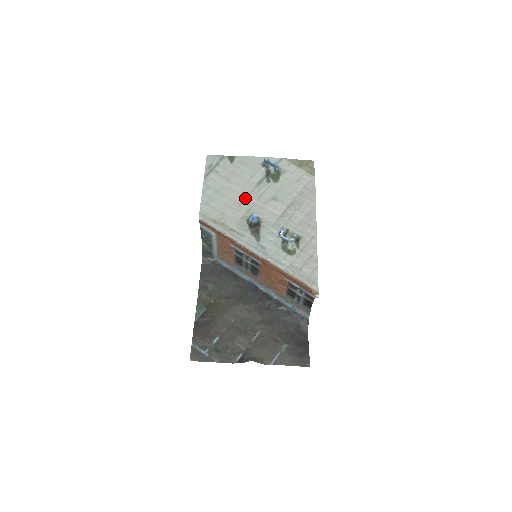
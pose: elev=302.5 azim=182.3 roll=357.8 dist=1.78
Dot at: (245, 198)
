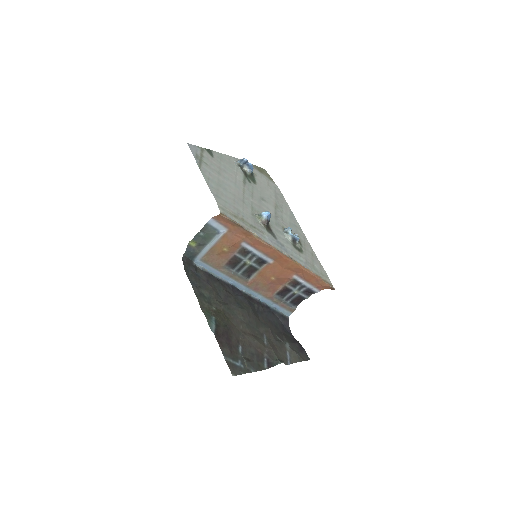
Dot at: (243, 195)
